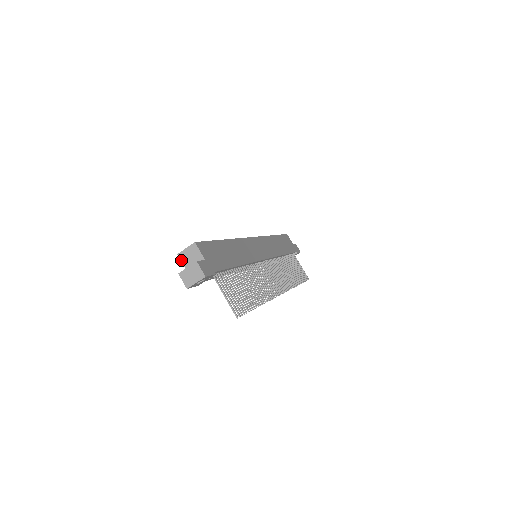
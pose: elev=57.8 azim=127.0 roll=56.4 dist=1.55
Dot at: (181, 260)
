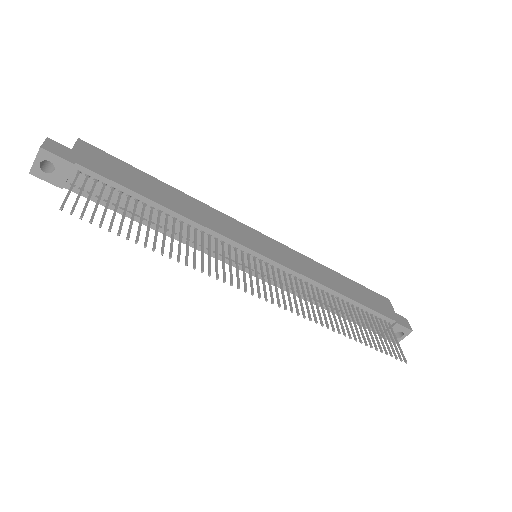
Dot at: occluded
